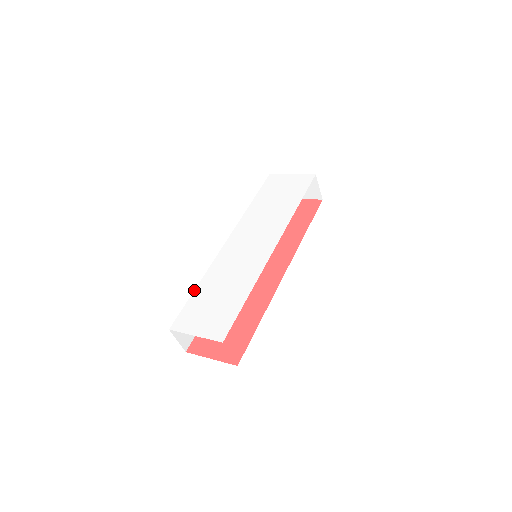
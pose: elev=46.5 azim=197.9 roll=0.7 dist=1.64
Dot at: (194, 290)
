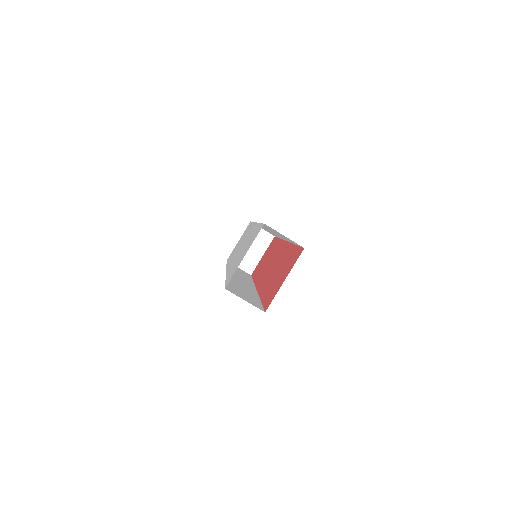
Dot at: (225, 280)
